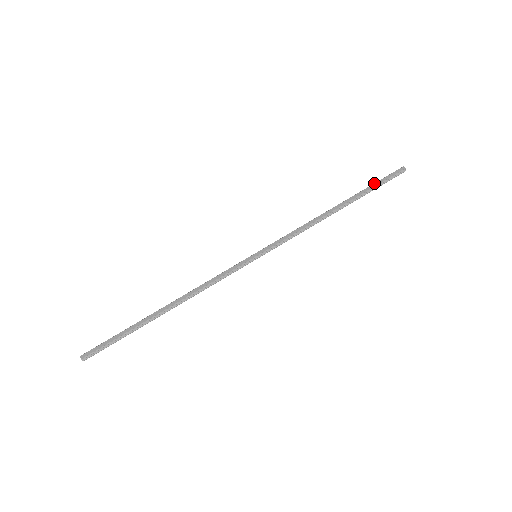
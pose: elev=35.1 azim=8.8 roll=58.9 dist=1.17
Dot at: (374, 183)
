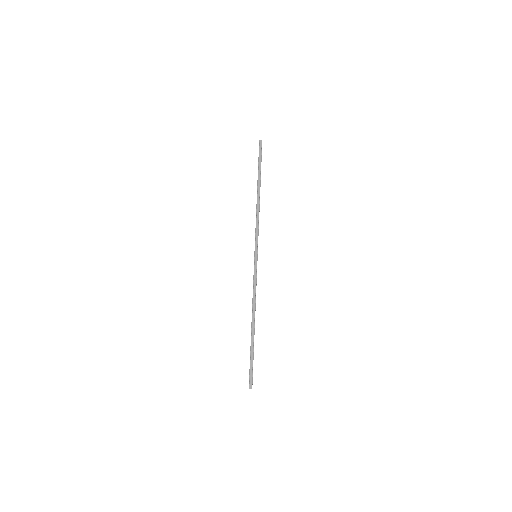
Dot at: (258, 163)
